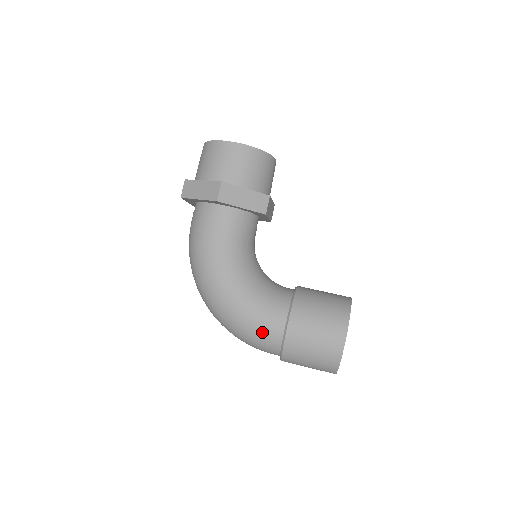
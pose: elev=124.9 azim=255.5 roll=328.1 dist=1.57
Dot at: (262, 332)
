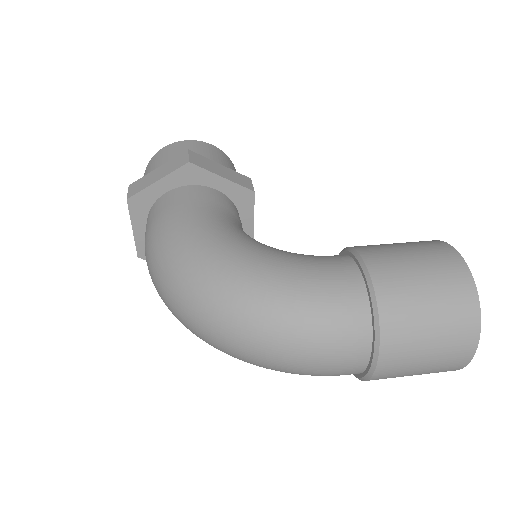
Dot at: (327, 289)
